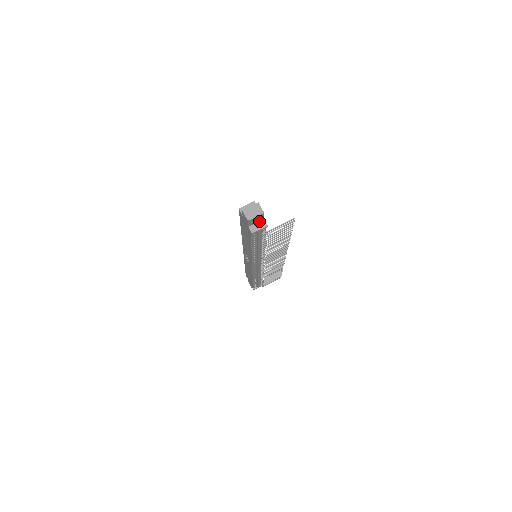
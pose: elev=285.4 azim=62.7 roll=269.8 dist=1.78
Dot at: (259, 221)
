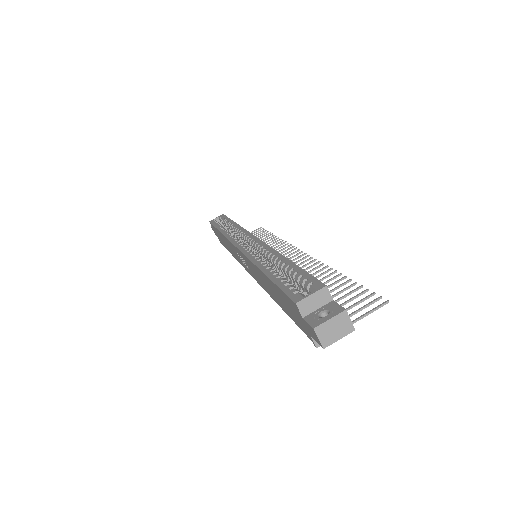
Dot at: occluded
